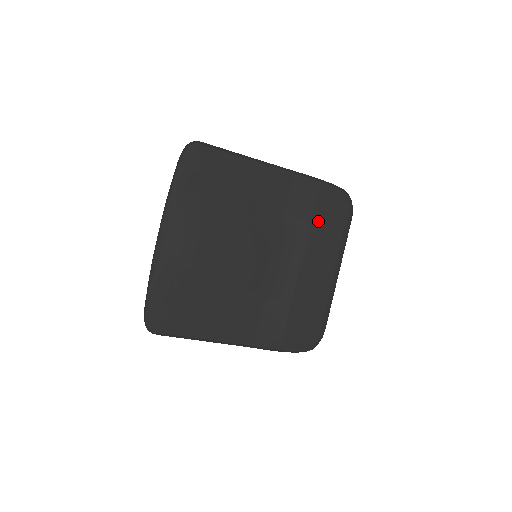
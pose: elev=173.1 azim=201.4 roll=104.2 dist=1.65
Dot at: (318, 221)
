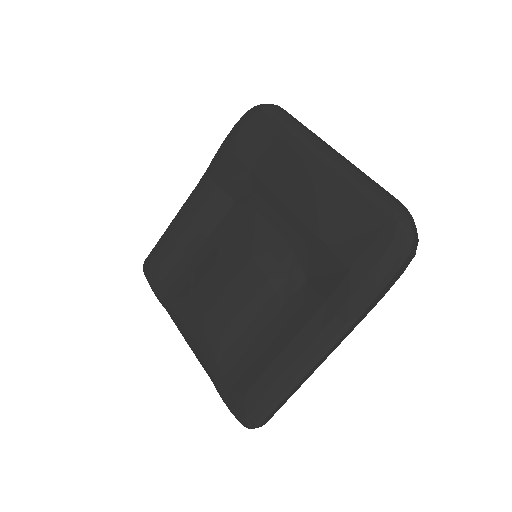
Dot at: (255, 160)
